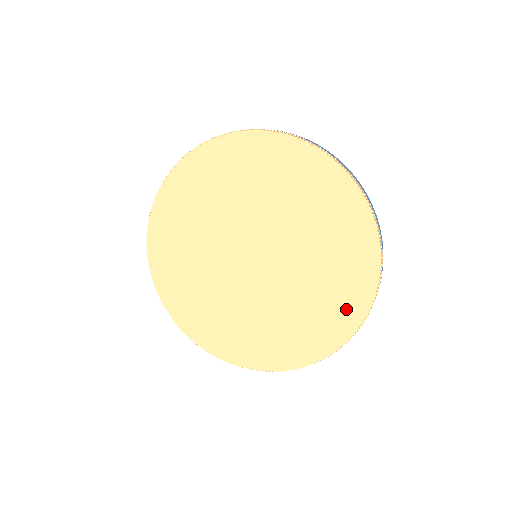
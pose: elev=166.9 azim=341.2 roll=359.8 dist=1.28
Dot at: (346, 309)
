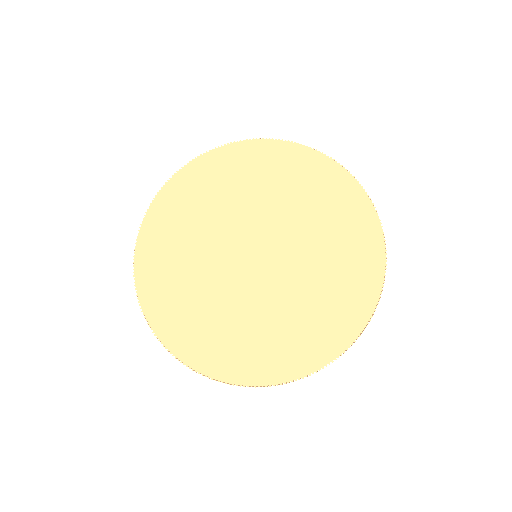
Dot at: (362, 276)
